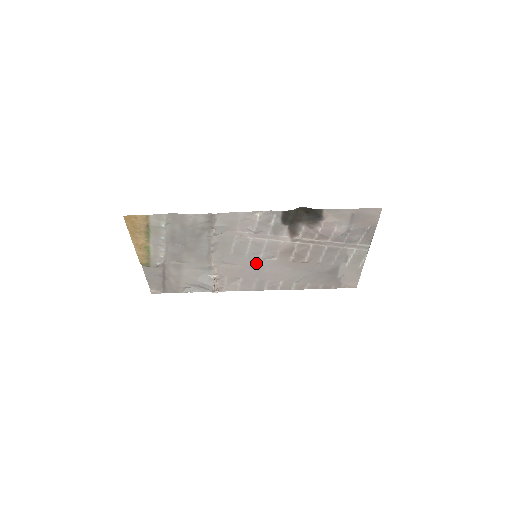
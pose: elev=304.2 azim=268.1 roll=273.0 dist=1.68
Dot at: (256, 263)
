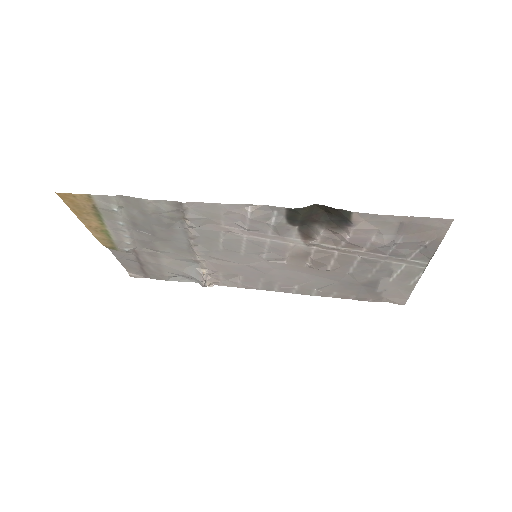
Dot at: (258, 263)
